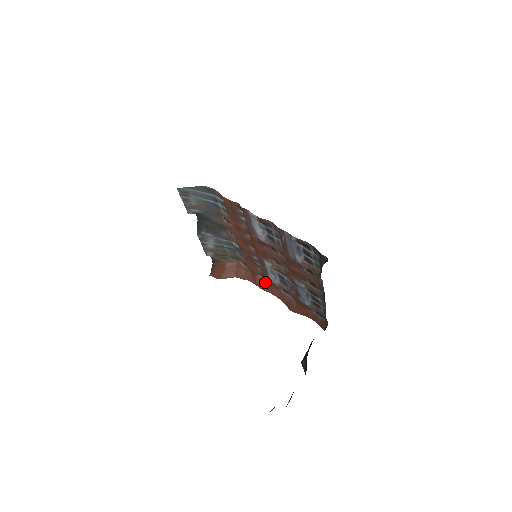
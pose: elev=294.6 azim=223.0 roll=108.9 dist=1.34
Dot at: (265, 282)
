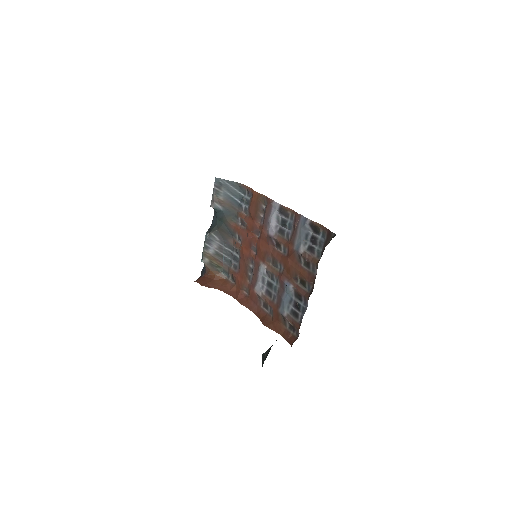
Dot at: (247, 297)
